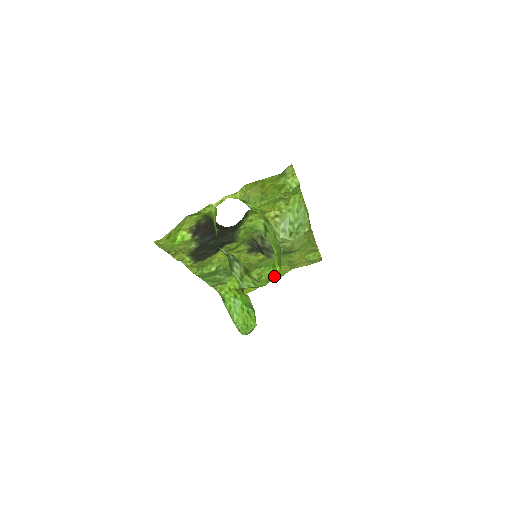
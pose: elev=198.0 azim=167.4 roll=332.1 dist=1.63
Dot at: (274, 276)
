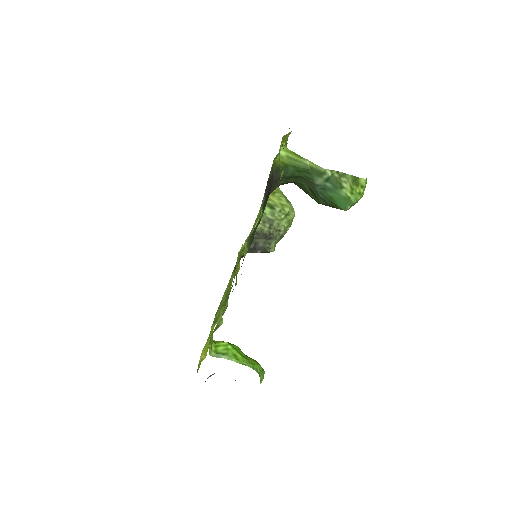
Dot at: occluded
